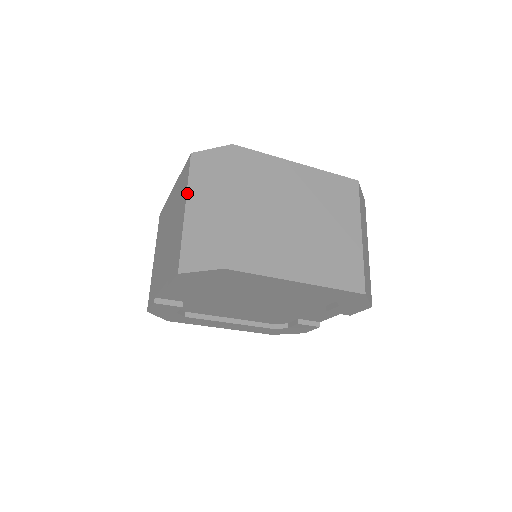
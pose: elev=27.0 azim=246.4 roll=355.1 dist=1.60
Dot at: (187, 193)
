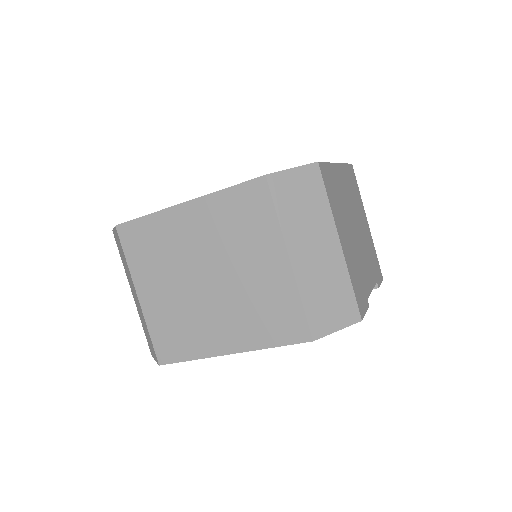
Dot at: occluded
